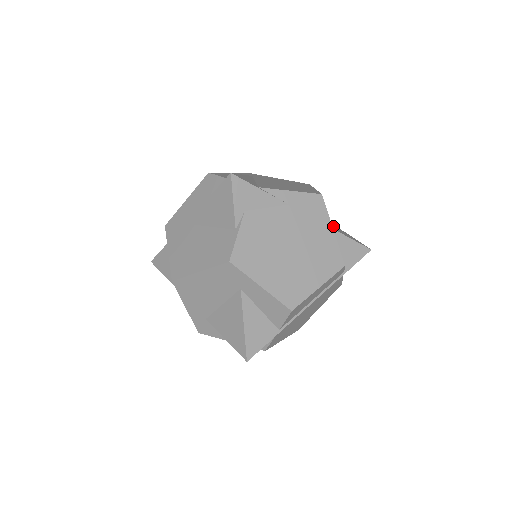
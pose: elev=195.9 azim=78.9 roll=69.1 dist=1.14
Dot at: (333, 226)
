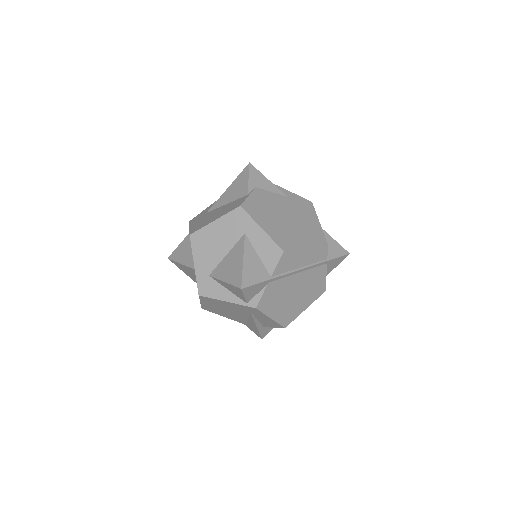
Dot at: occluded
